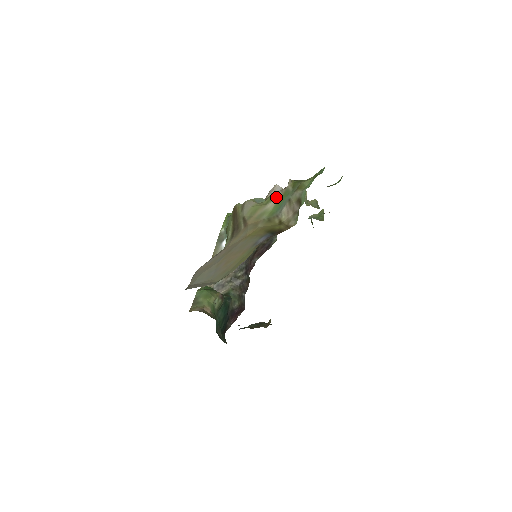
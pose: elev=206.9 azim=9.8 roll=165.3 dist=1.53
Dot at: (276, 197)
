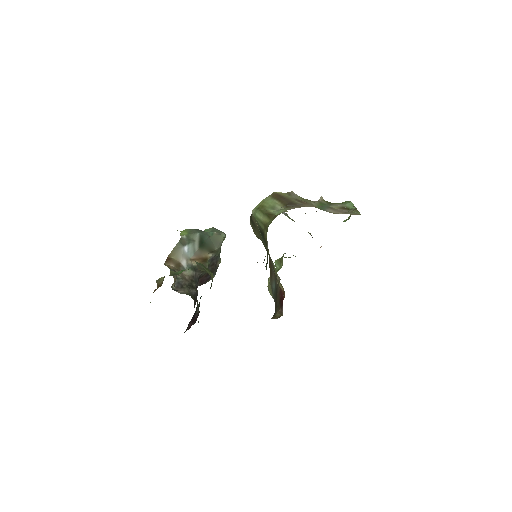
Dot at: (314, 202)
